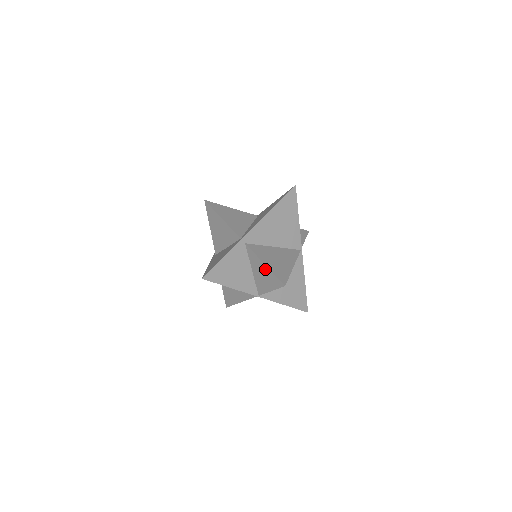
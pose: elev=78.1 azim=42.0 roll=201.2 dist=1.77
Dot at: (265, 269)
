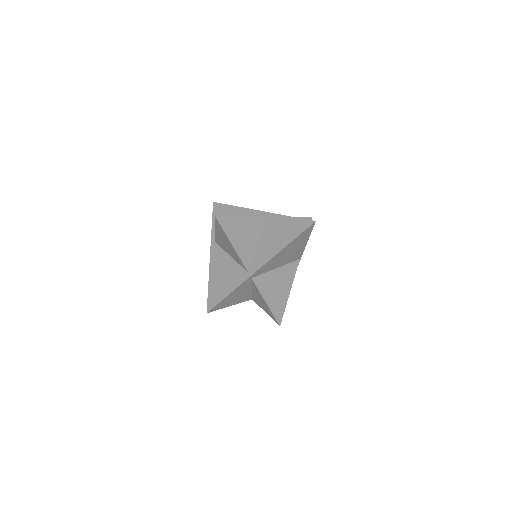
Dot at: (265, 304)
